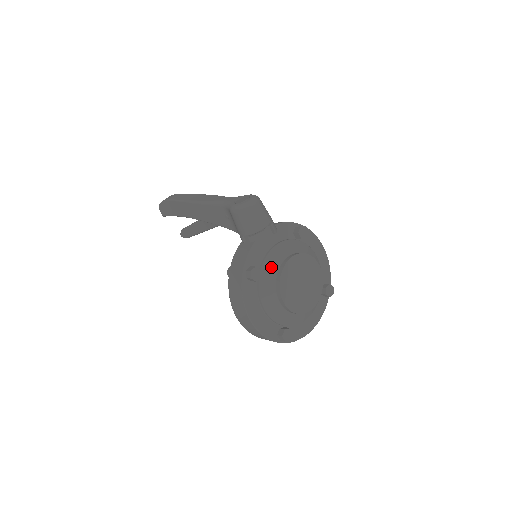
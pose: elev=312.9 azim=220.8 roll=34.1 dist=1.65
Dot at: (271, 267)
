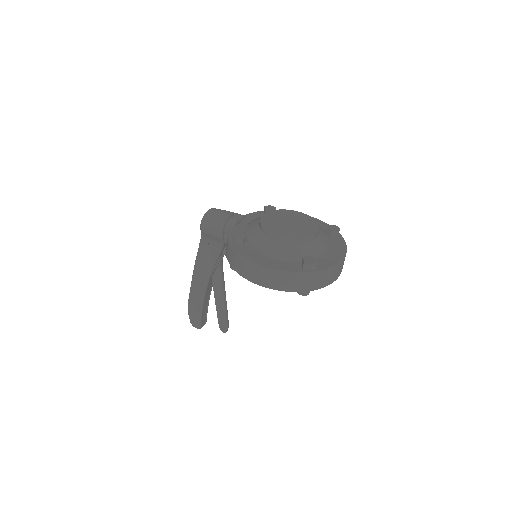
Dot at: (252, 229)
